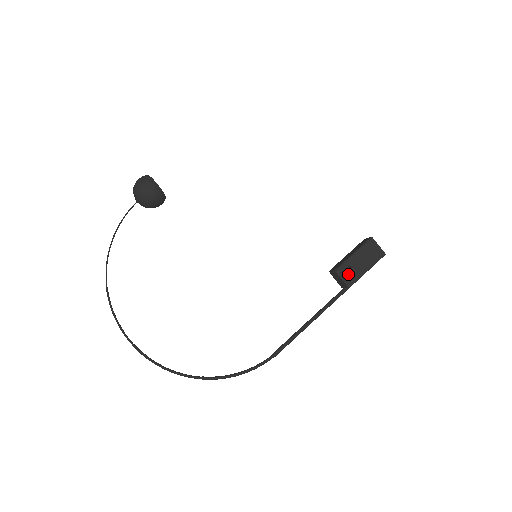
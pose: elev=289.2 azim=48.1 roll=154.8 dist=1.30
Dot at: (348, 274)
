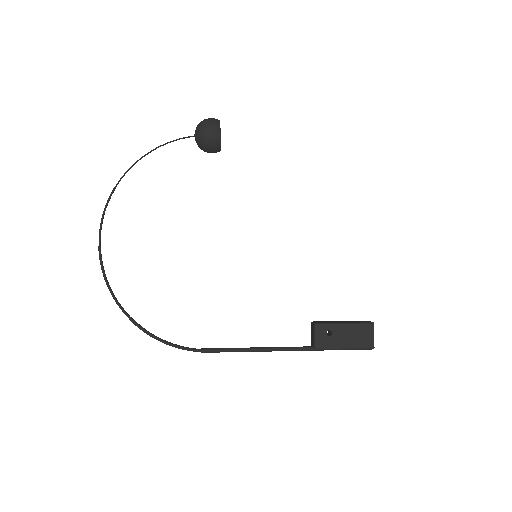
Dot at: (324, 337)
